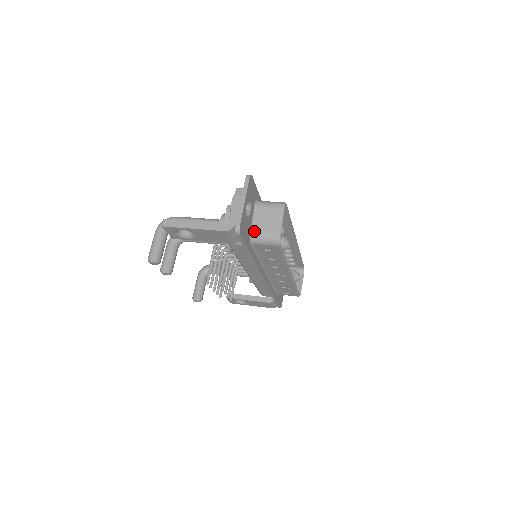
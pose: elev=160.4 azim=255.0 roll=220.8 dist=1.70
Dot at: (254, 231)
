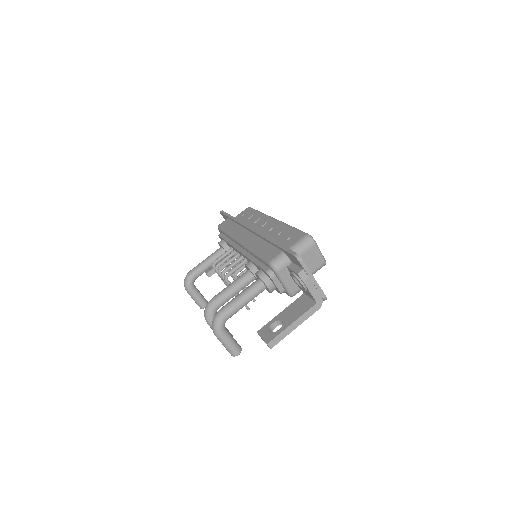
Dot at: occluded
